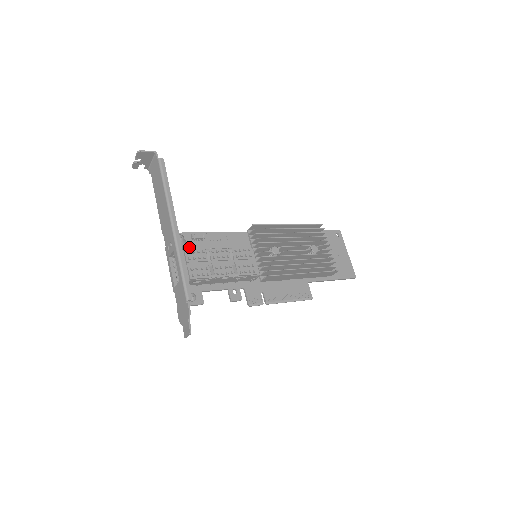
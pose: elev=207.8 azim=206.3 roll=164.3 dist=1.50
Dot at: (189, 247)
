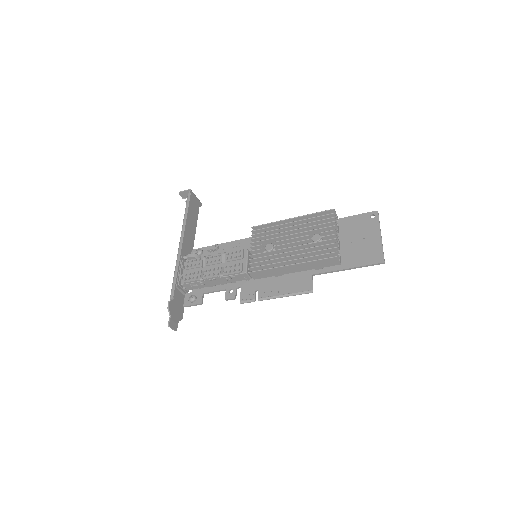
Dot at: occluded
